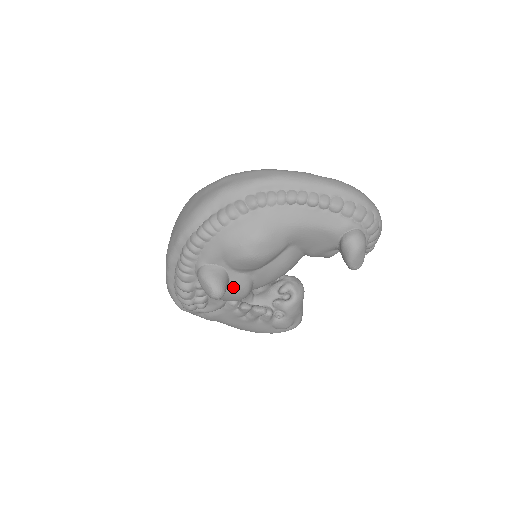
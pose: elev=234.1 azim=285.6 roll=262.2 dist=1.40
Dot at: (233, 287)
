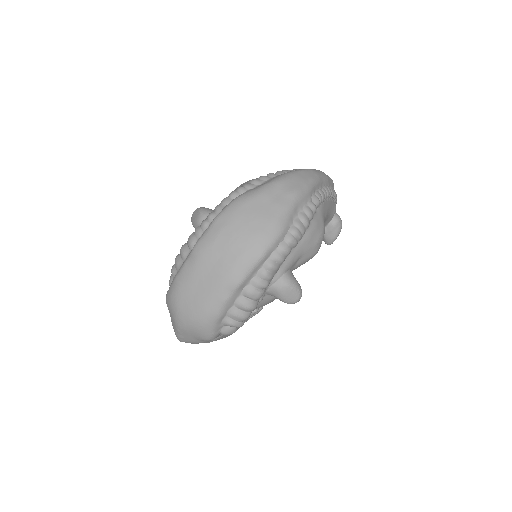
Dot at: occluded
